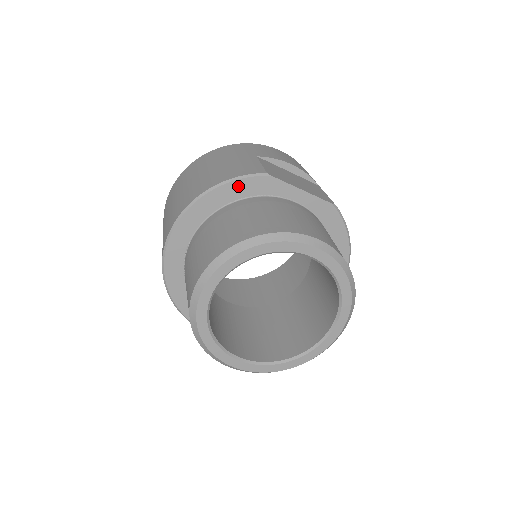
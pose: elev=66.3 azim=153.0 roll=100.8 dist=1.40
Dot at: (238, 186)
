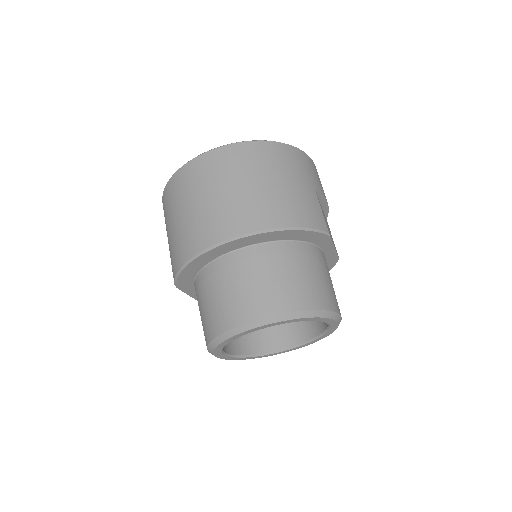
Dot at: (306, 234)
